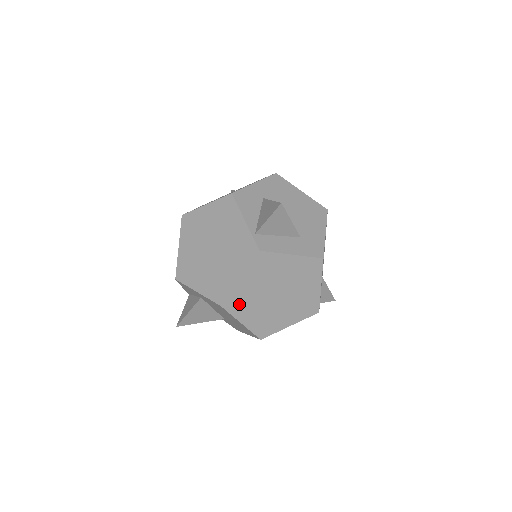
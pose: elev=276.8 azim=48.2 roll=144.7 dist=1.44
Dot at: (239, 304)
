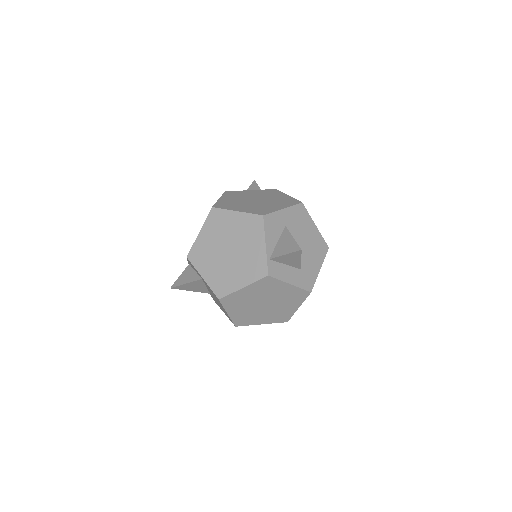
Dot at: (233, 302)
